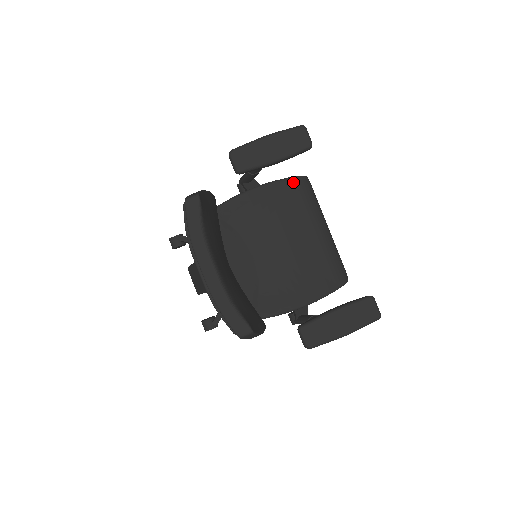
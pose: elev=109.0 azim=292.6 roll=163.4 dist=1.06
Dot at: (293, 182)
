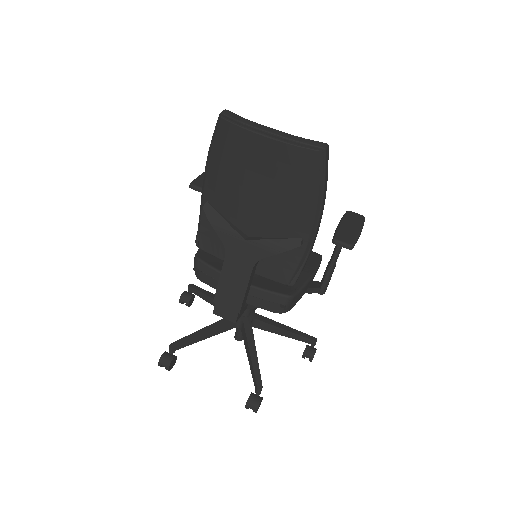
Dot at: occluded
